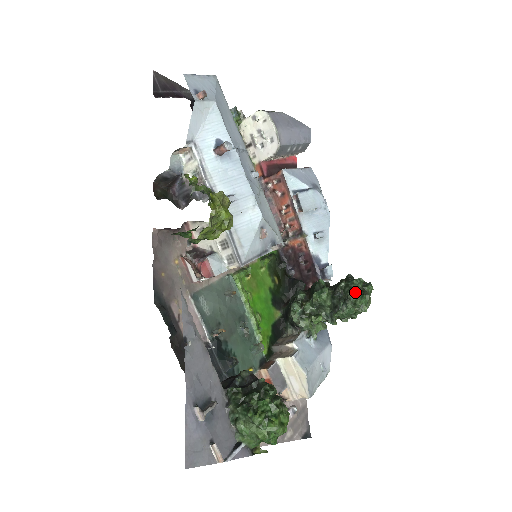
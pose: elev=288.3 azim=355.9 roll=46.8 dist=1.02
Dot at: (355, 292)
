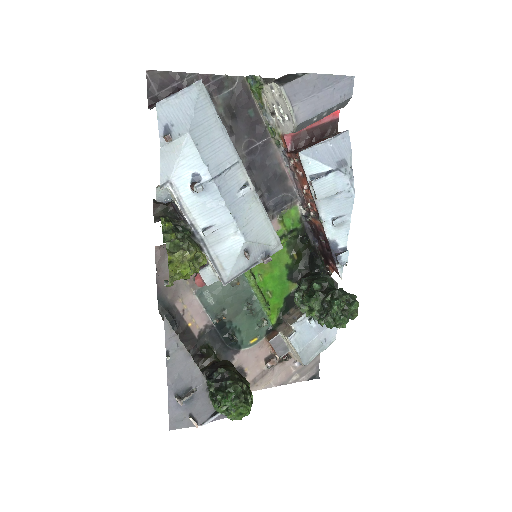
Dot at: (335, 311)
